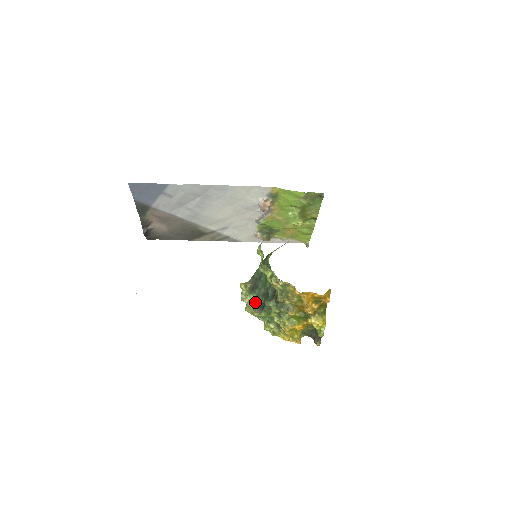
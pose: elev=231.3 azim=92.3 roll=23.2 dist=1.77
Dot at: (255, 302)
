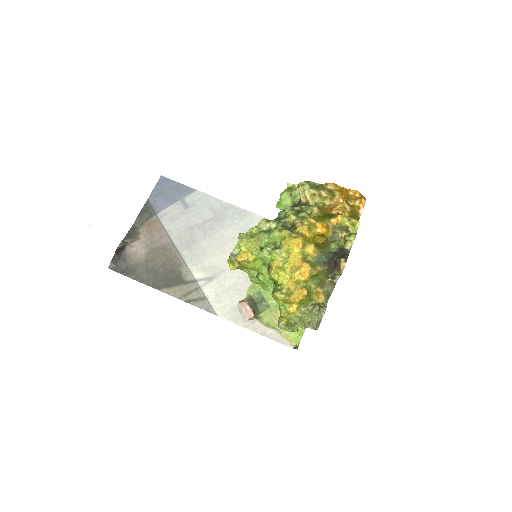
Dot at: occluded
